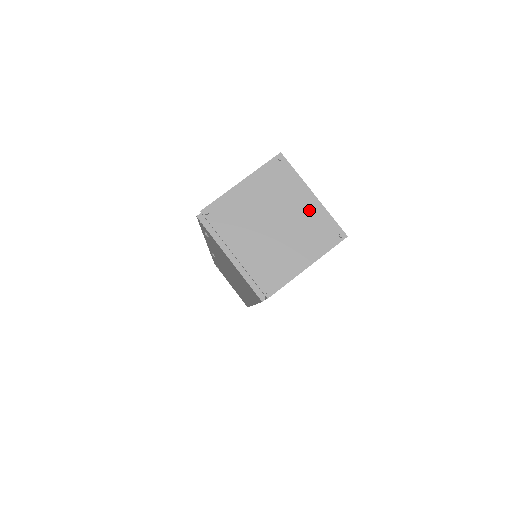
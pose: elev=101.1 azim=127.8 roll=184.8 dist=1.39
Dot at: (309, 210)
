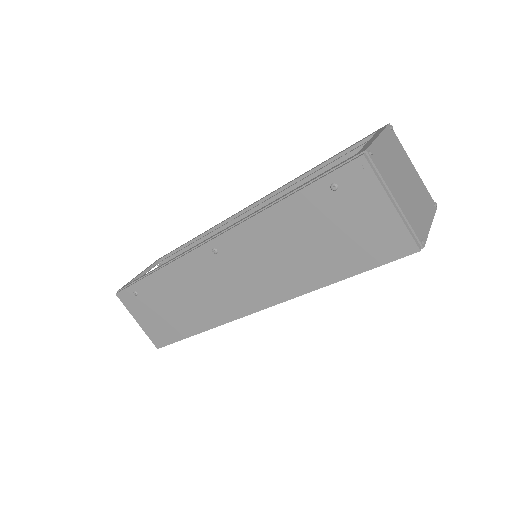
Dot at: (416, 178)
